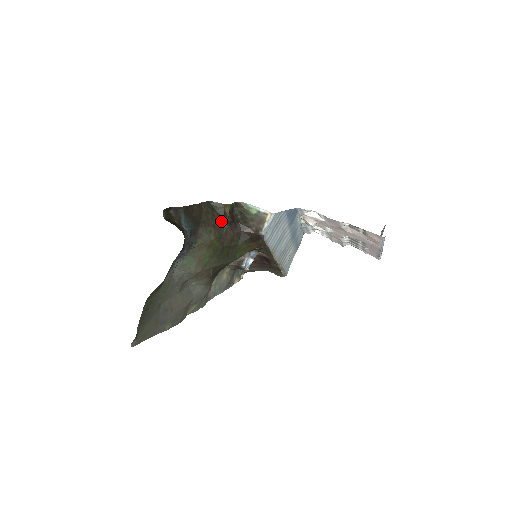
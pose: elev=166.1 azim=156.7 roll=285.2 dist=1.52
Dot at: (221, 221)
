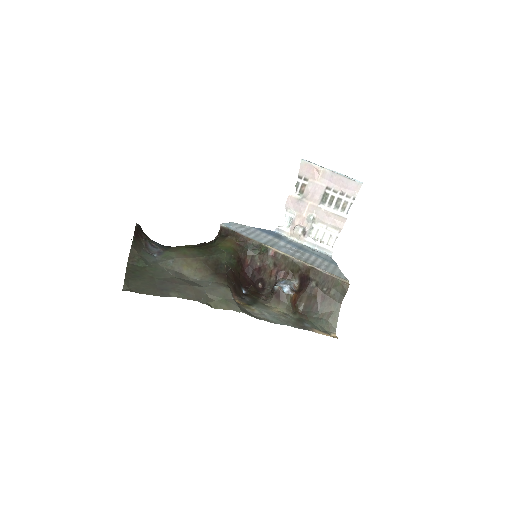
Dot at: (195, 245)
